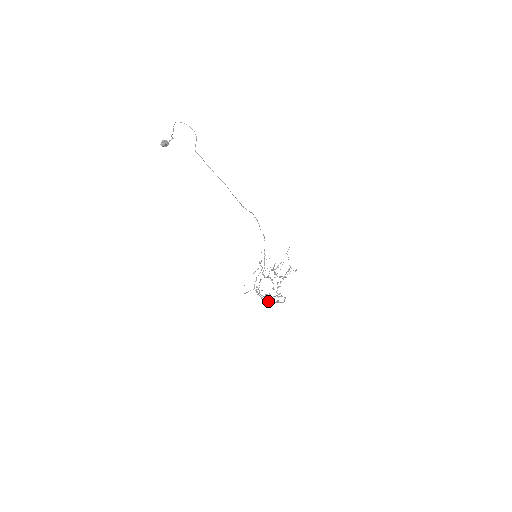
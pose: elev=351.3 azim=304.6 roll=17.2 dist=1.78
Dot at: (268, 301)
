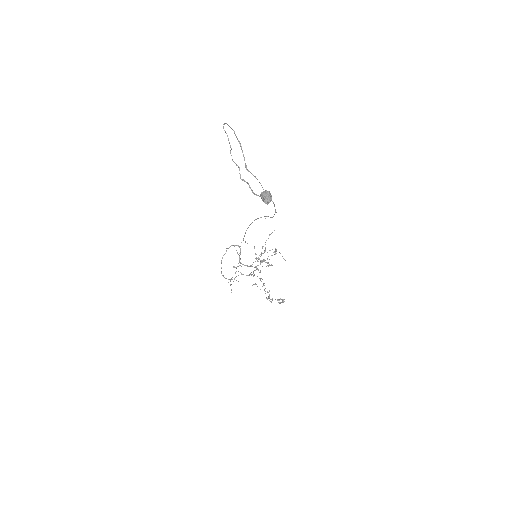
Dot at: (270, 299)
